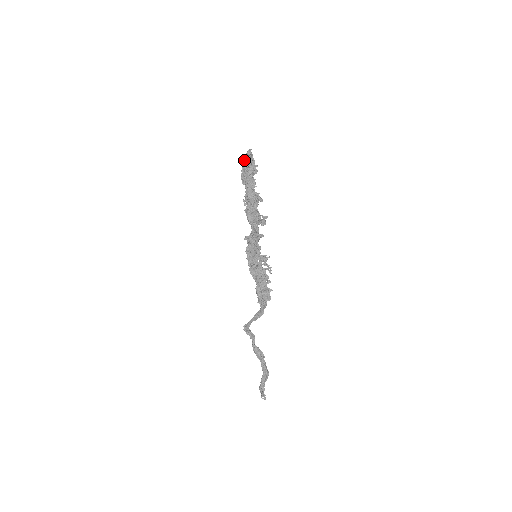
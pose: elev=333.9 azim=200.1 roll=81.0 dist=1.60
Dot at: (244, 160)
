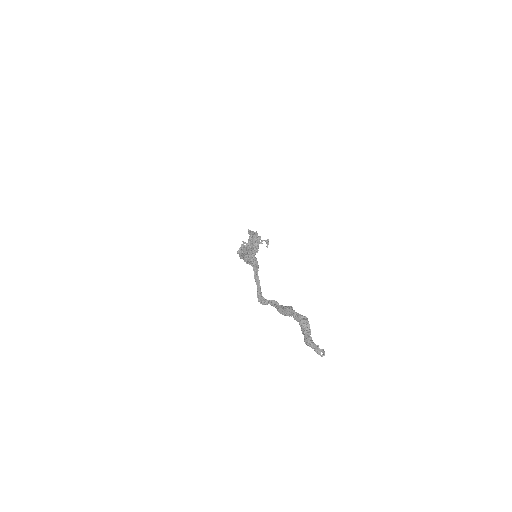
Dot at: occluded
